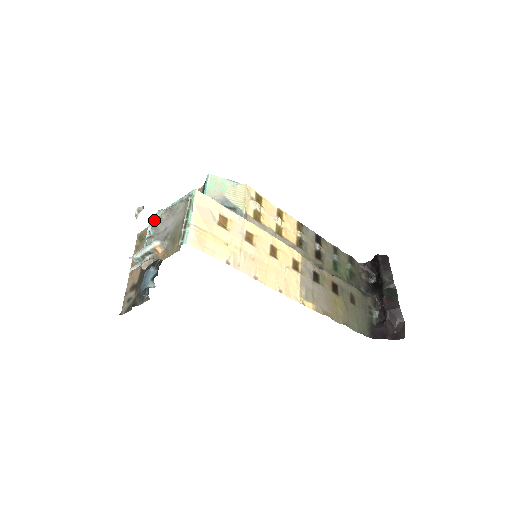
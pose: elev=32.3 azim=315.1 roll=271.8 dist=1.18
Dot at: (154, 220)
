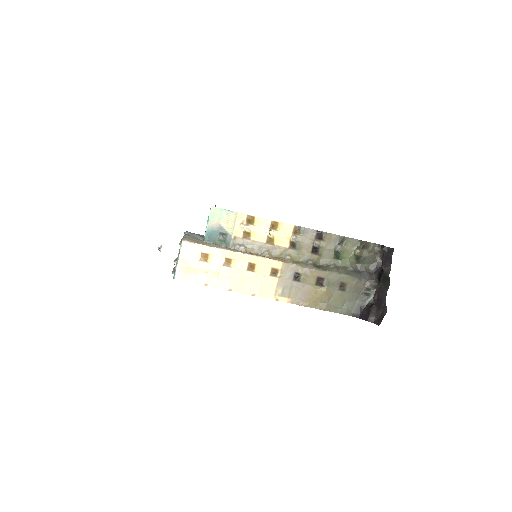
Dot at: occluded
